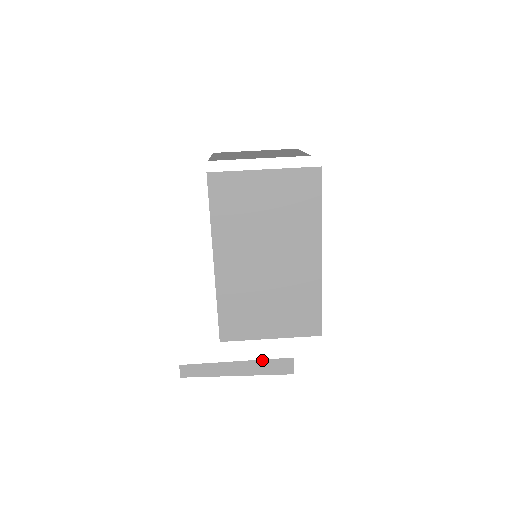
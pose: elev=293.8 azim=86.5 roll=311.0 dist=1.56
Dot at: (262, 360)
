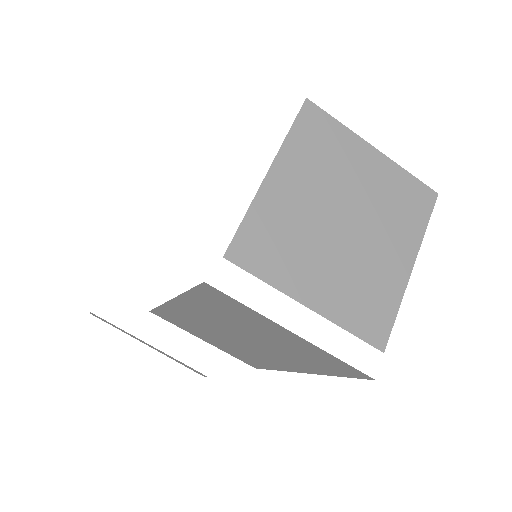
Dot at: (177, 360)
